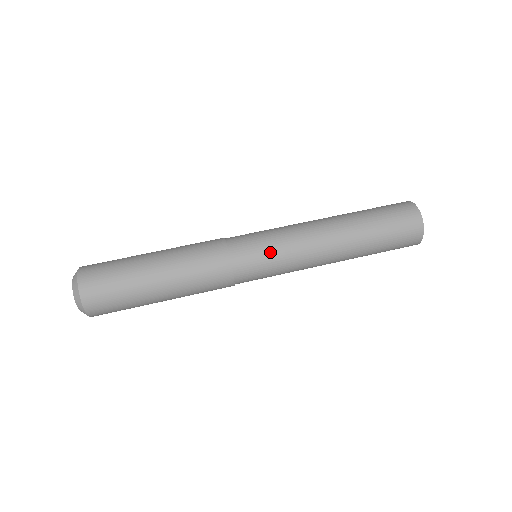
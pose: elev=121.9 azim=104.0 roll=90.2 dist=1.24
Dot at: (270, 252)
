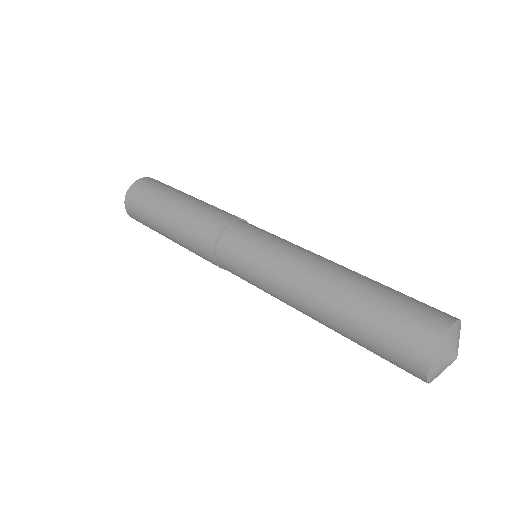
Dot at: (271, 235)
